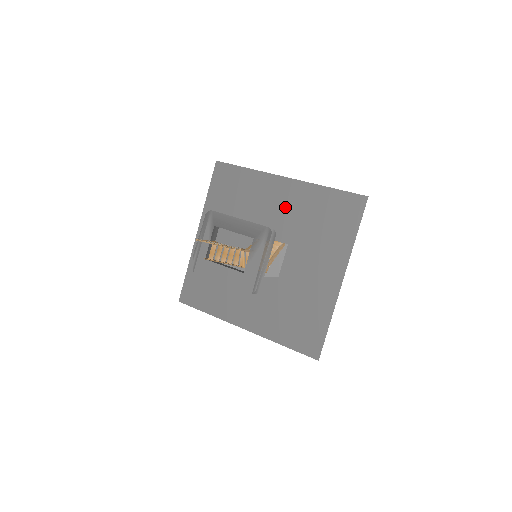
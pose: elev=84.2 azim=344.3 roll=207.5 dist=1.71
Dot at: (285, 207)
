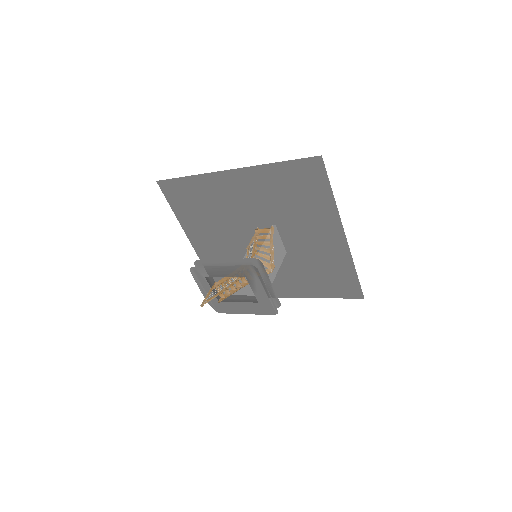
Dot at: (249, 196)
